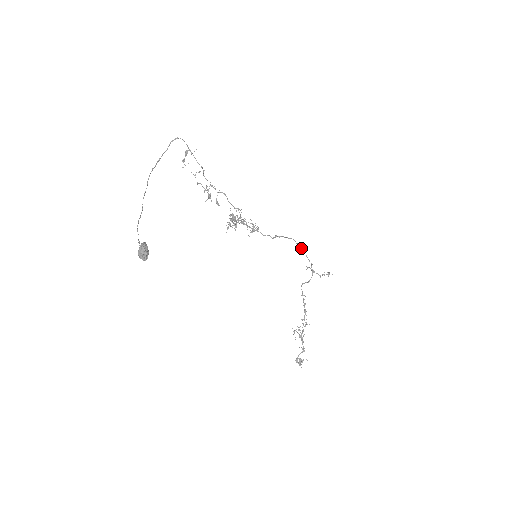
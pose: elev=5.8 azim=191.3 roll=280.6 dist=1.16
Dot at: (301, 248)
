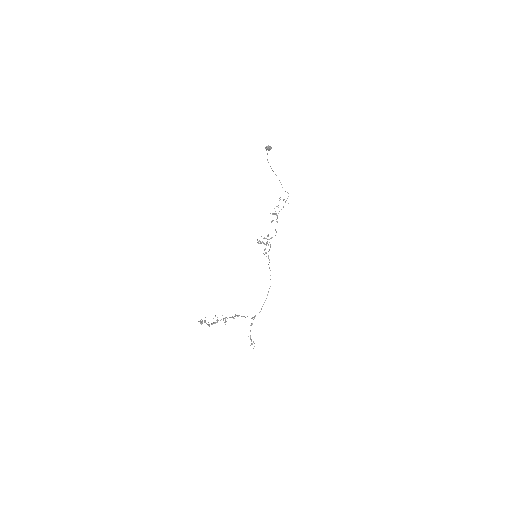
Dot at: occluded
